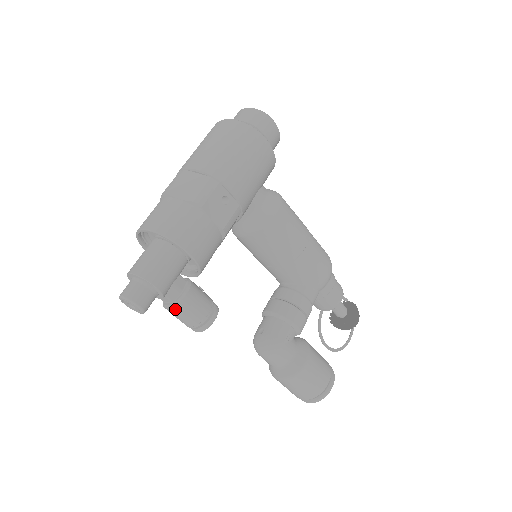
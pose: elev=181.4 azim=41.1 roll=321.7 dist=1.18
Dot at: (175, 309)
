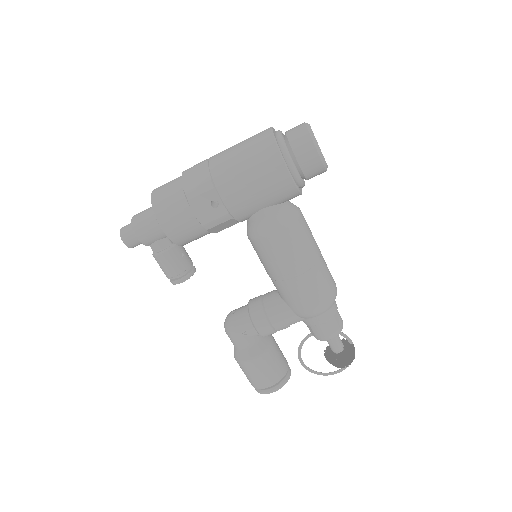
Dot at: (155, 258)
